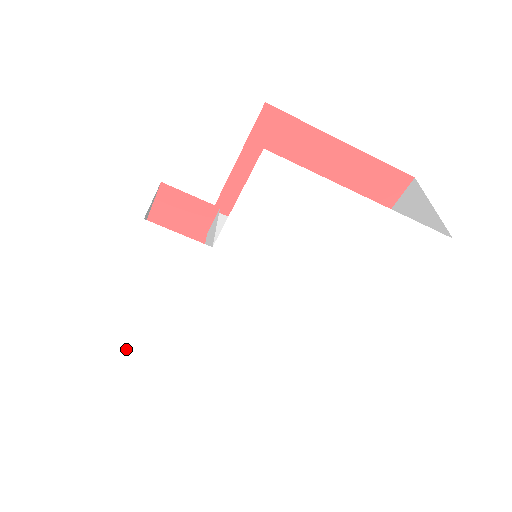
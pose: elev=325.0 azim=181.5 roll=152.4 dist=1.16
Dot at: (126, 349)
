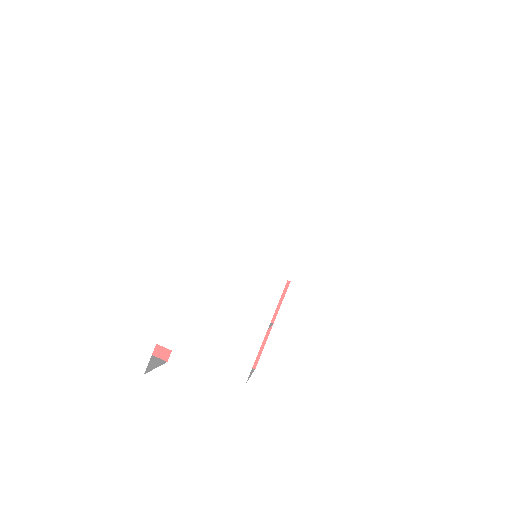
Dot at: (120, 351)
